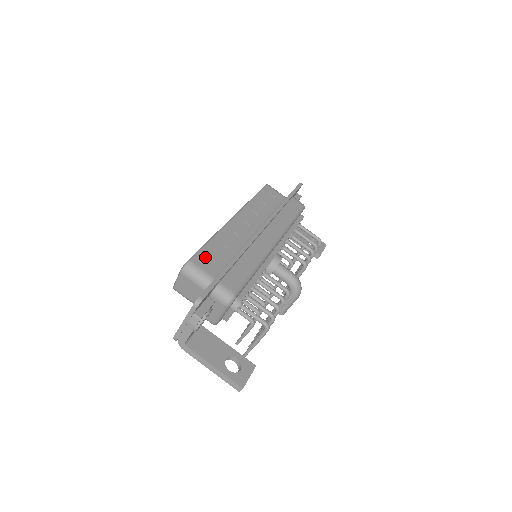
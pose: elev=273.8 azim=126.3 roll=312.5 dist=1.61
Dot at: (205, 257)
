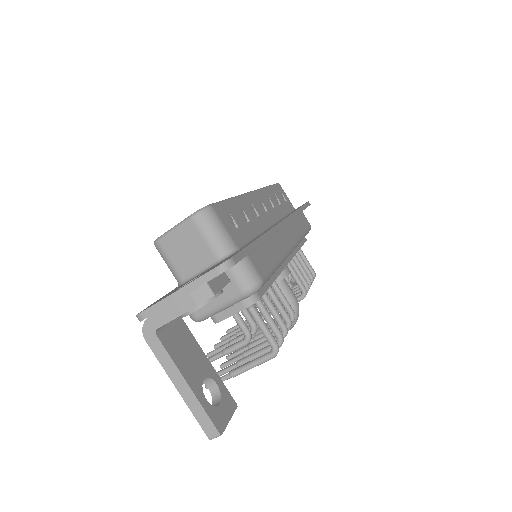
Dot at: (228, 214)
